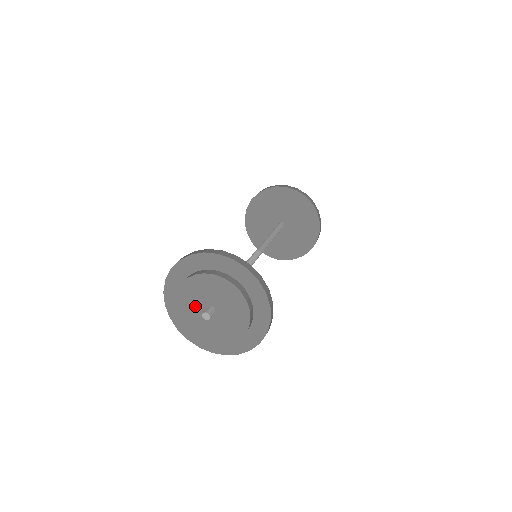
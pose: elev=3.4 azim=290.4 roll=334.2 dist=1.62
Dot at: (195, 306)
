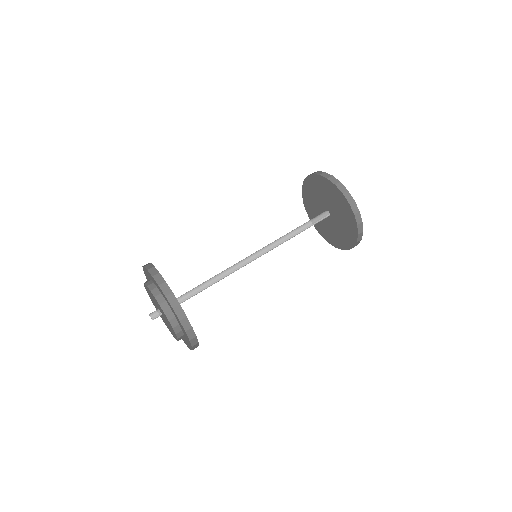
Dot at: (154, 303)
